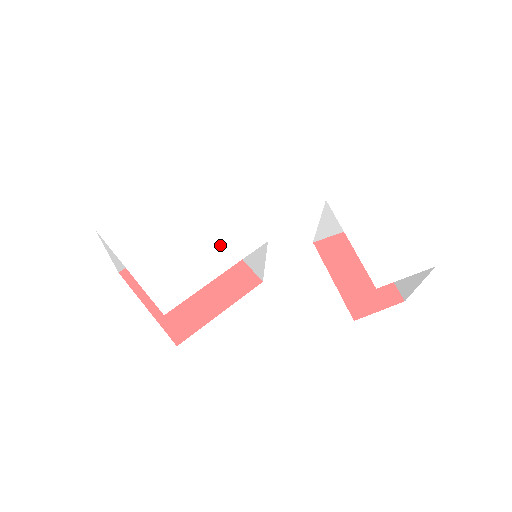
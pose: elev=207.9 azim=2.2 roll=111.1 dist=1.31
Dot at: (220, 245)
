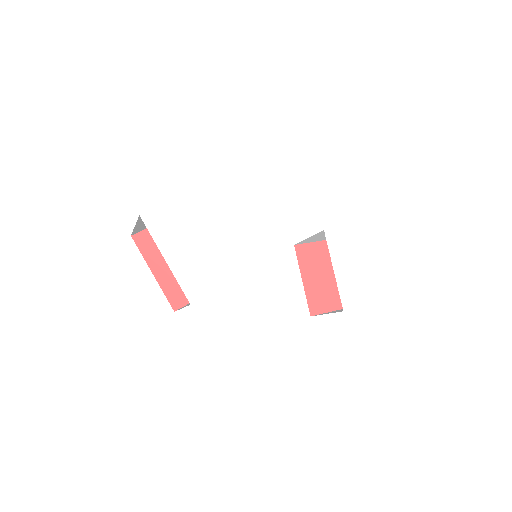
Dot at: (240, 252)
